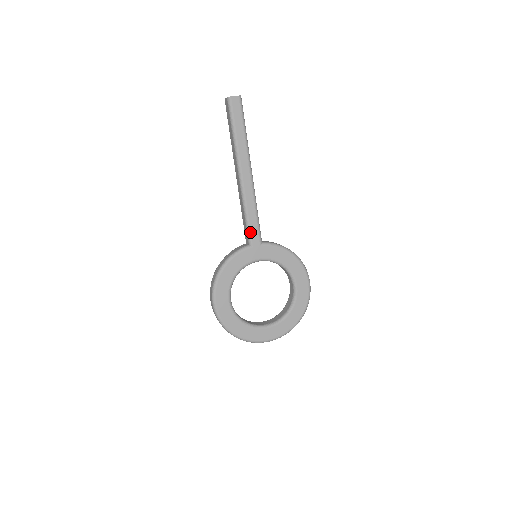
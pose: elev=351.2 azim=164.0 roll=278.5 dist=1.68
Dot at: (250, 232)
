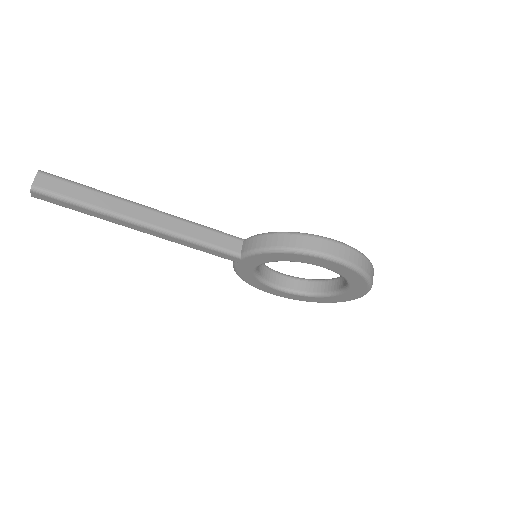
Dot at: (219, 256)
